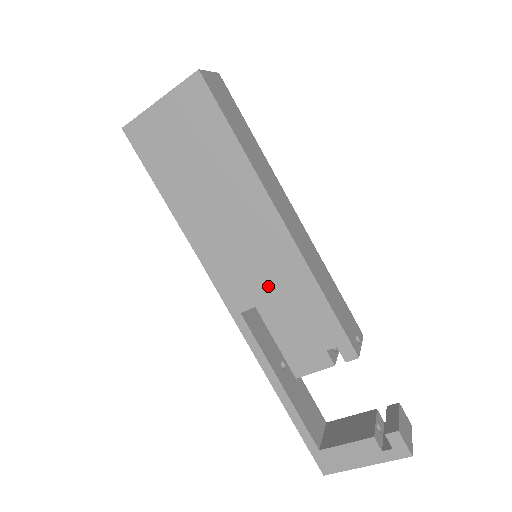
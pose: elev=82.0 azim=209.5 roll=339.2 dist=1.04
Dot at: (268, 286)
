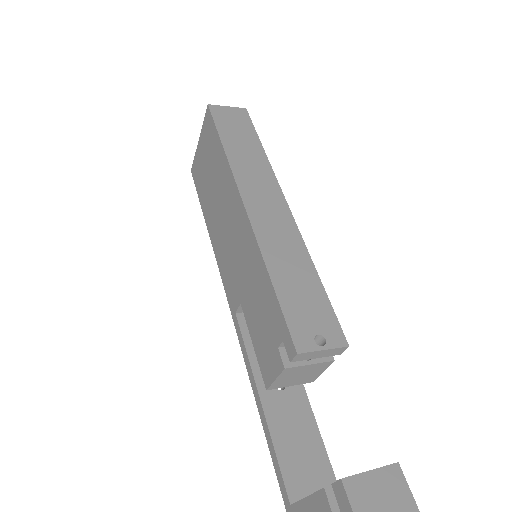
Dot at: (244, 277)
